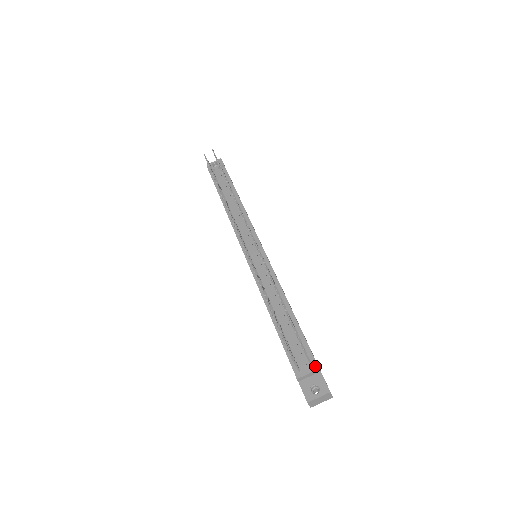
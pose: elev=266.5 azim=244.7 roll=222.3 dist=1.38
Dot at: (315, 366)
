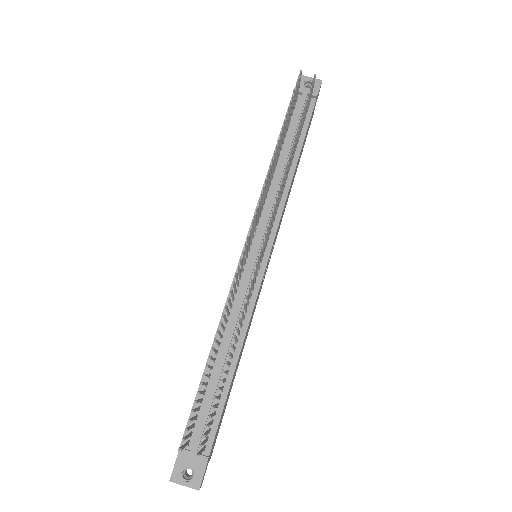
Dot at: (206, 453)
